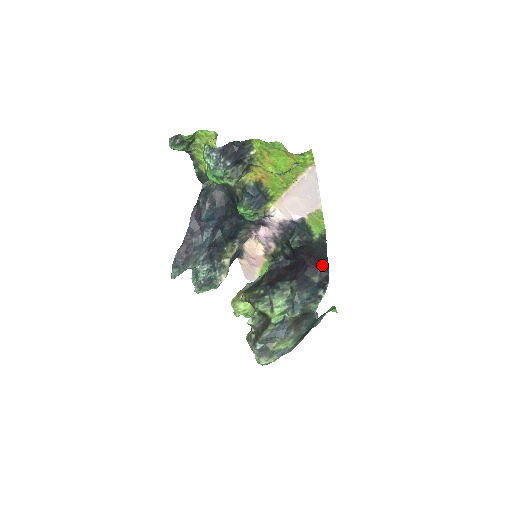
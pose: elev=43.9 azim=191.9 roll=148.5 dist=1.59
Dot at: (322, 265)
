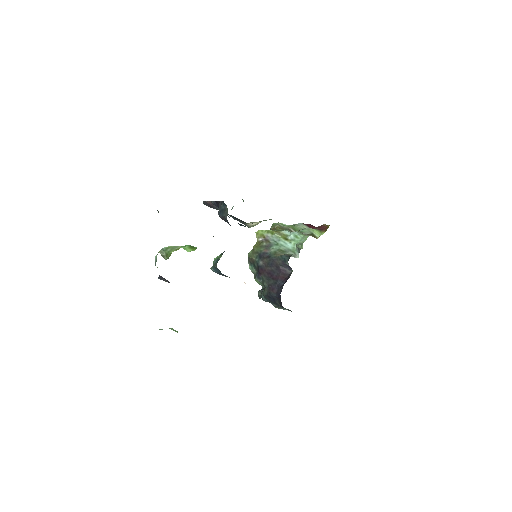
Dot at: occluded
